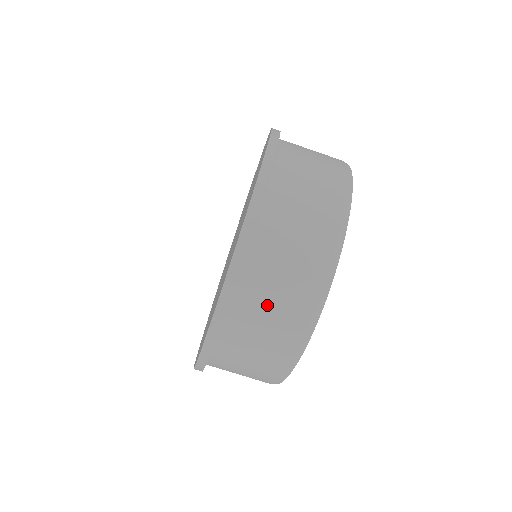
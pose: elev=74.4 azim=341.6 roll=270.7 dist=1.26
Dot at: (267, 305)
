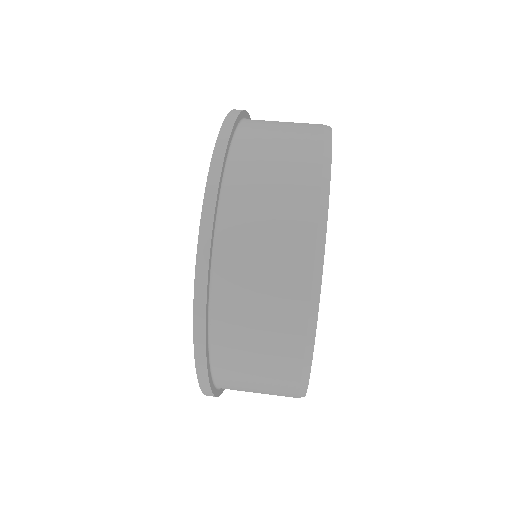
Dot at: (261, 214)
